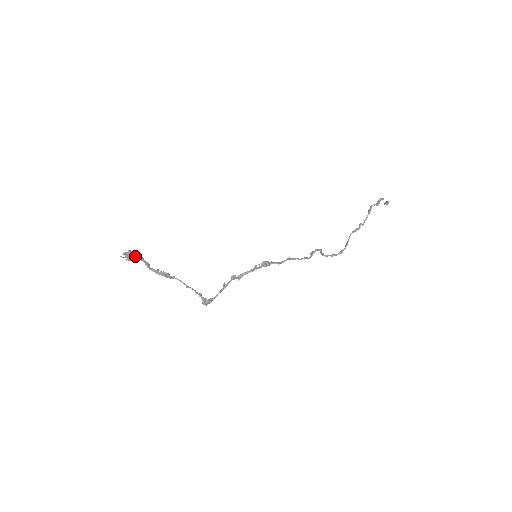
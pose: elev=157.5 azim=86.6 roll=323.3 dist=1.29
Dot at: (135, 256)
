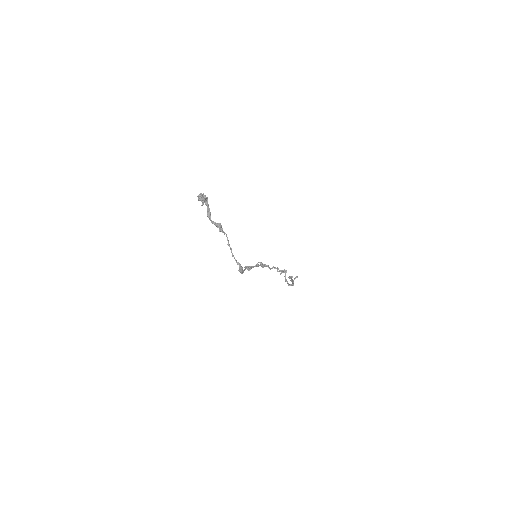
Dot at: (206, 200)
